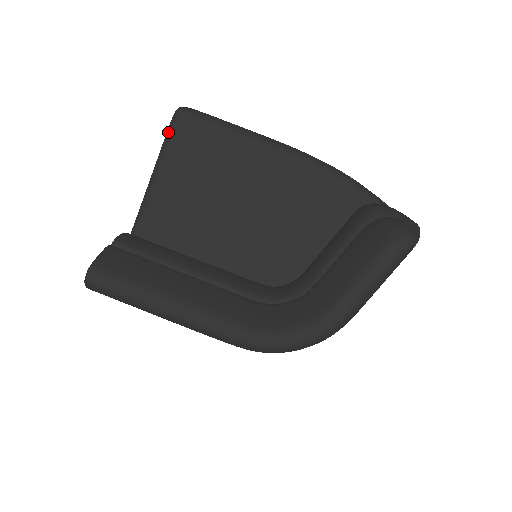
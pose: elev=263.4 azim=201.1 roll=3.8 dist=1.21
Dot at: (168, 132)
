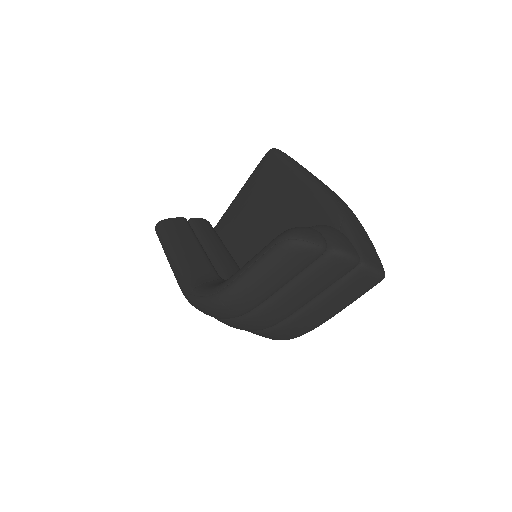
Dot at: (259, 163)
